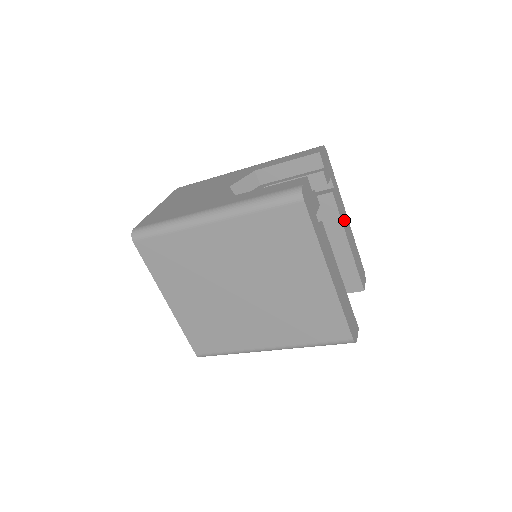
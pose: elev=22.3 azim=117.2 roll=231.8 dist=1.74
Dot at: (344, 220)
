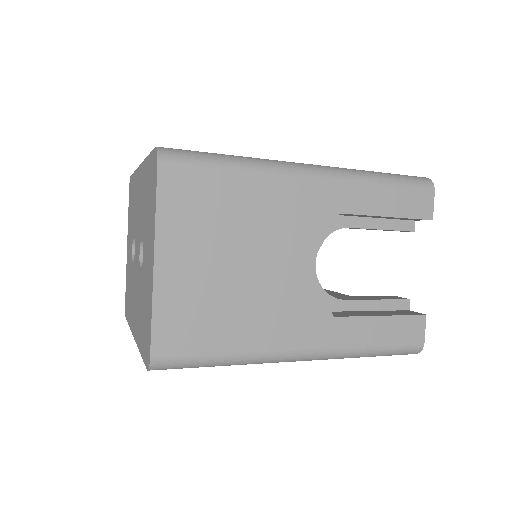
Dot at: occluded
